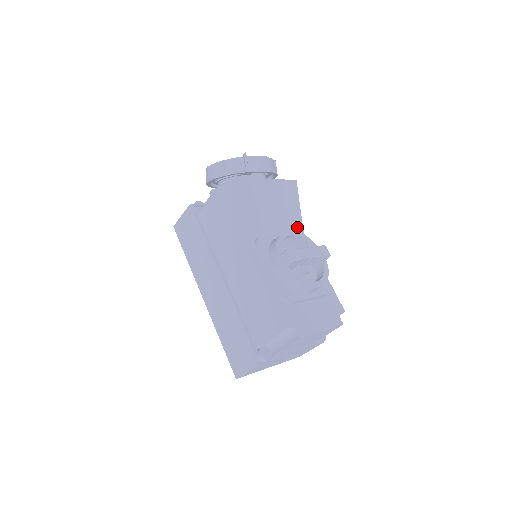
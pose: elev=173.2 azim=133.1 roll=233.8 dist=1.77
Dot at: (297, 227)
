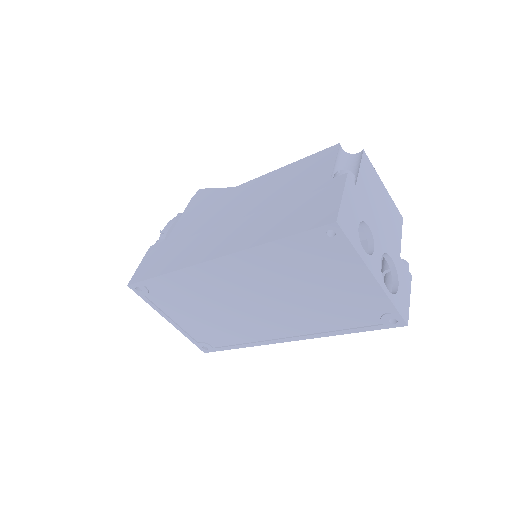
Dot at: occluded
